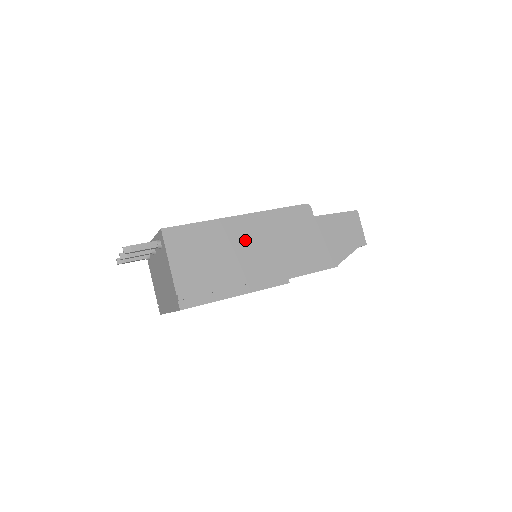
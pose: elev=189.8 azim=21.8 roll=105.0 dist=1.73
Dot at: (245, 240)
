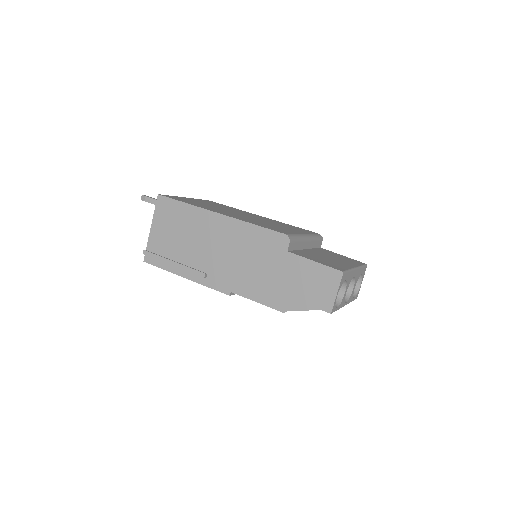
Dot at: (212, 237)
